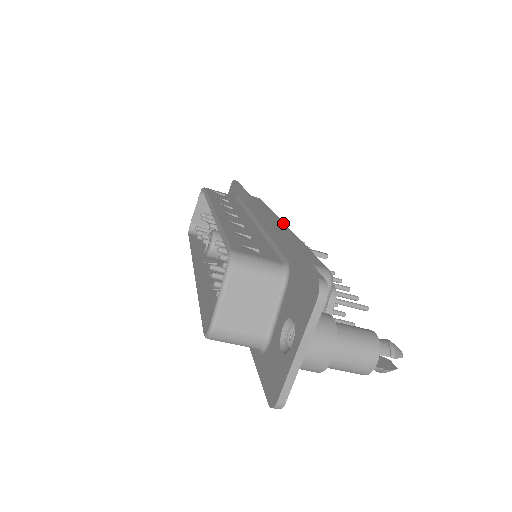
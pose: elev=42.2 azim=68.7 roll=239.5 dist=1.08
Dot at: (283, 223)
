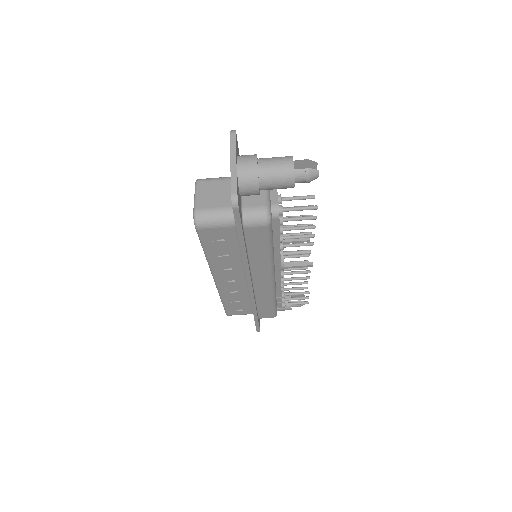
Dot at: occluded
